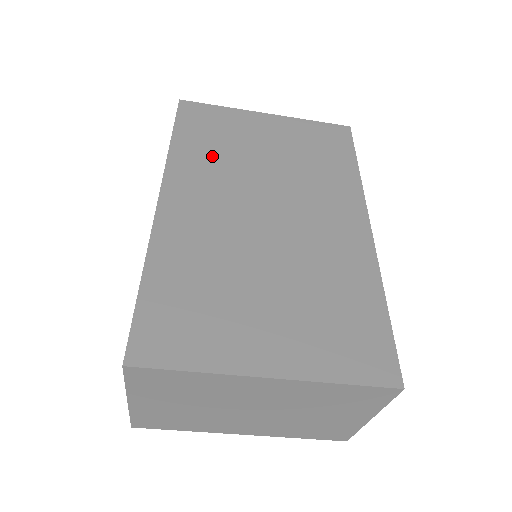
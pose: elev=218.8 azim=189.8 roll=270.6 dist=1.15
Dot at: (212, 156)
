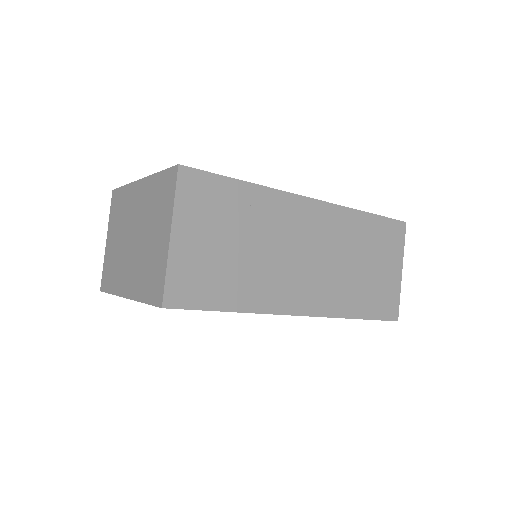
Dot at: occluded
